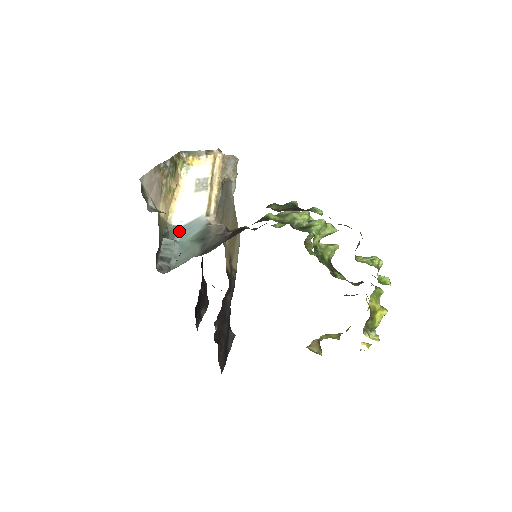
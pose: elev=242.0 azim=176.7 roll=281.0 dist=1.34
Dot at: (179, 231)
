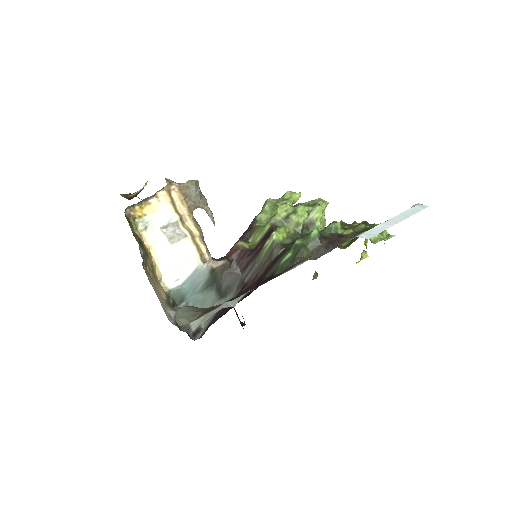
Dot at: (183, 291)
